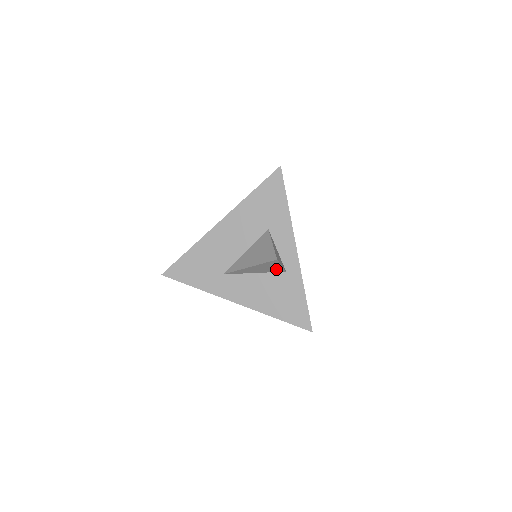
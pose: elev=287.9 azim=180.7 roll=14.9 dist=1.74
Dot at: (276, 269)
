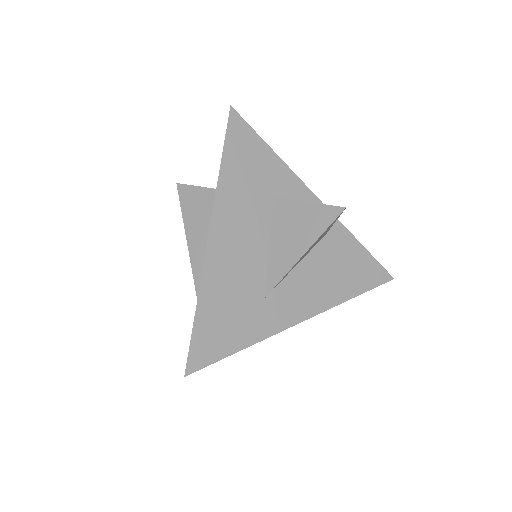
Dot at: (323, 235)
